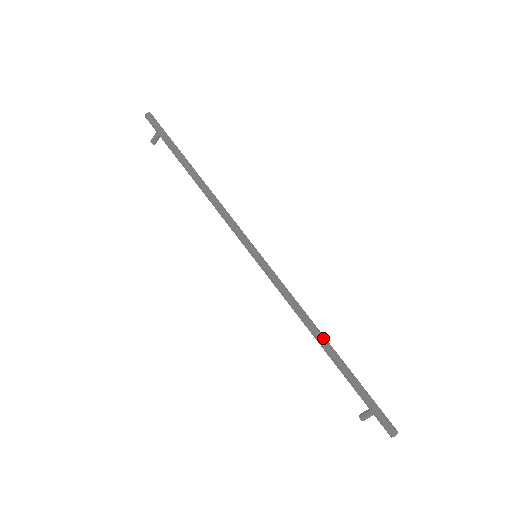
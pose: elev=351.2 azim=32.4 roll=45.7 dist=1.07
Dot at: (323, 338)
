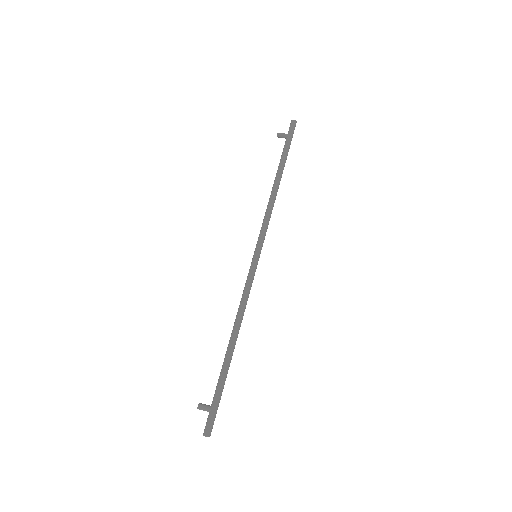
Dot at: (236, 340)
